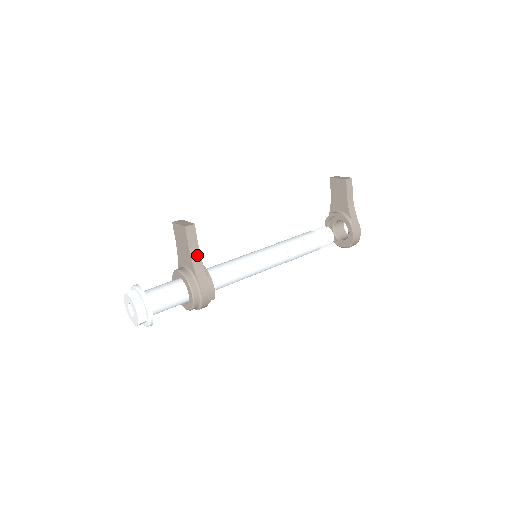
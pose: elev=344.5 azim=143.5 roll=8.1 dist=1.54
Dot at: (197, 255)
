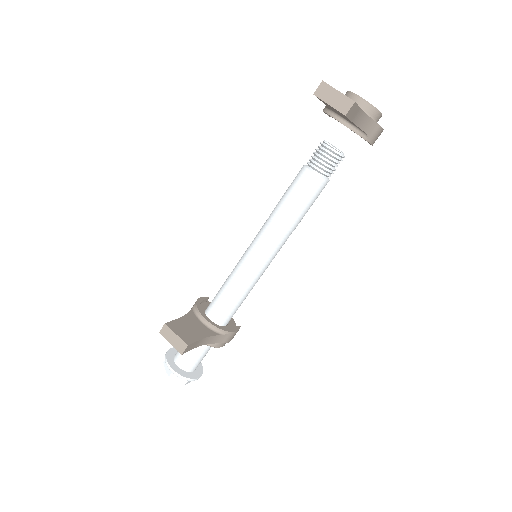
Dot at: (206, 340)
